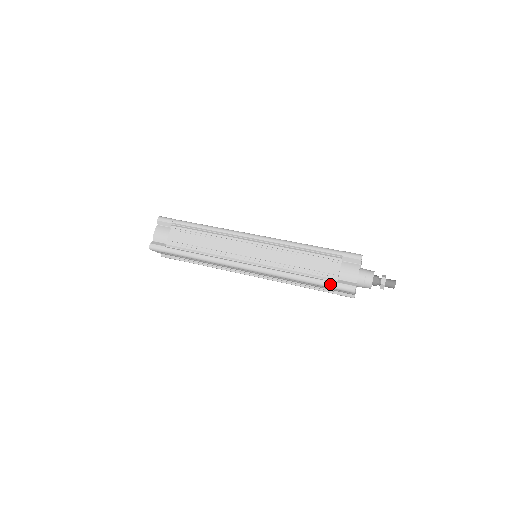
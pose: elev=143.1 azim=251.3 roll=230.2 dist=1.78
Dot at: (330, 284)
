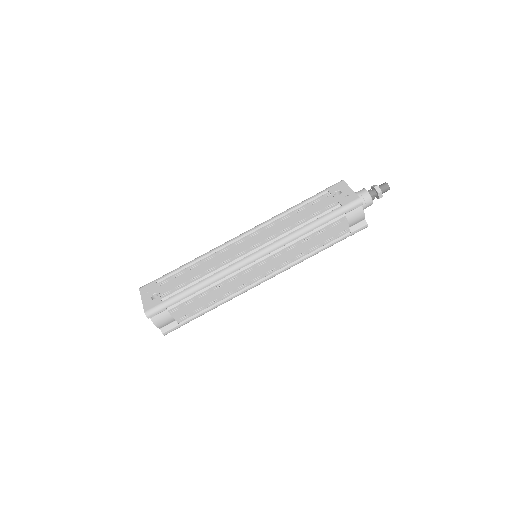
Dot at: occluded
